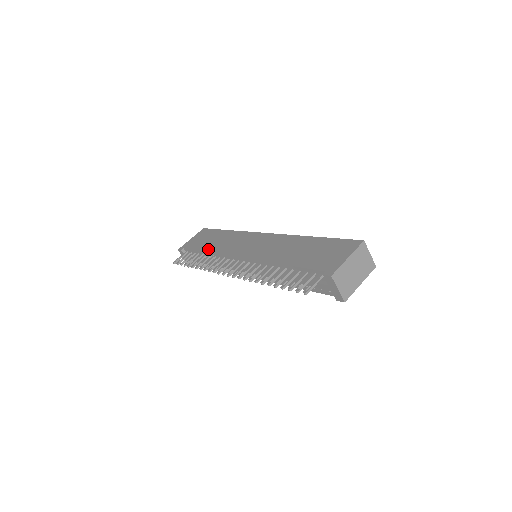
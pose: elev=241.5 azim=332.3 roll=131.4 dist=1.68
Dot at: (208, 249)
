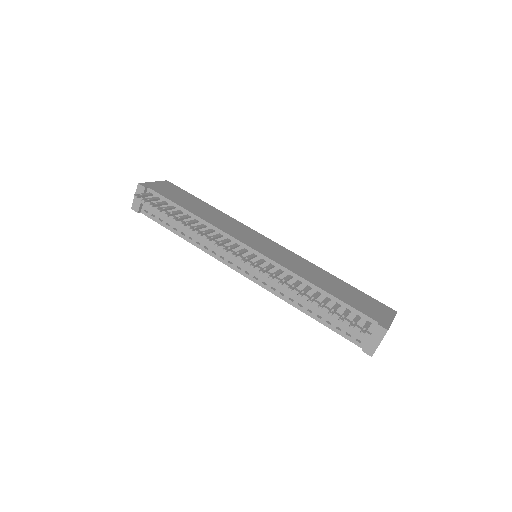
Dot at: (195, 212)
